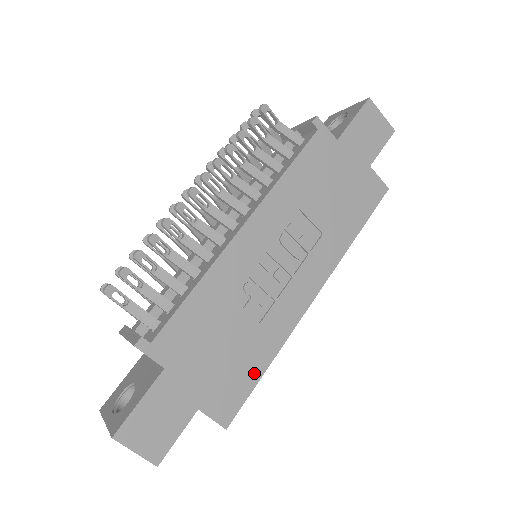
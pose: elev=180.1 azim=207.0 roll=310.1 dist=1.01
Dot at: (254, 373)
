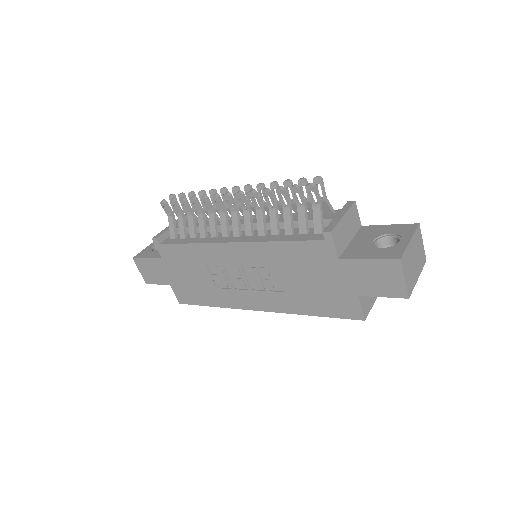
Dot at: (203, 301)
